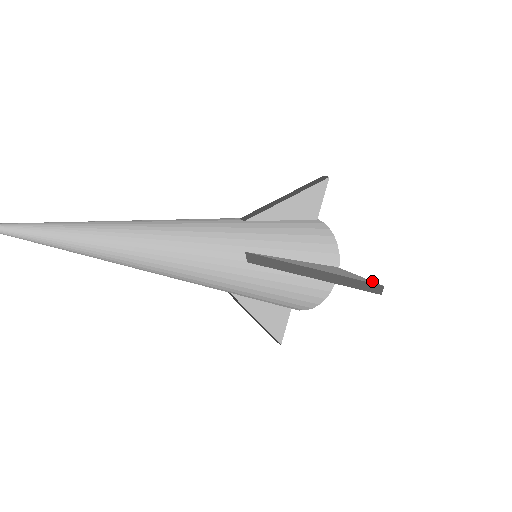
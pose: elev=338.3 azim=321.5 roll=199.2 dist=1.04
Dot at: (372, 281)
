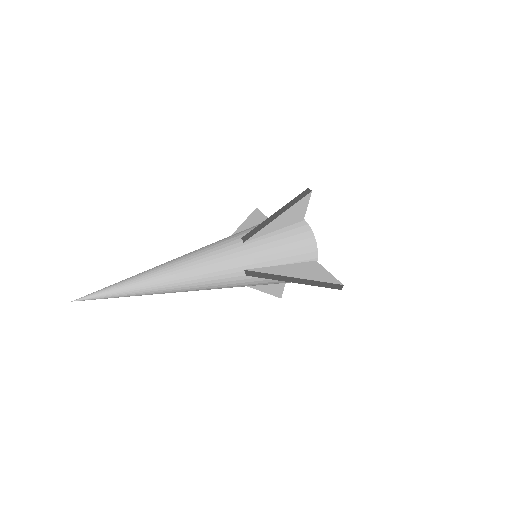
Dot at: (336, 279)
